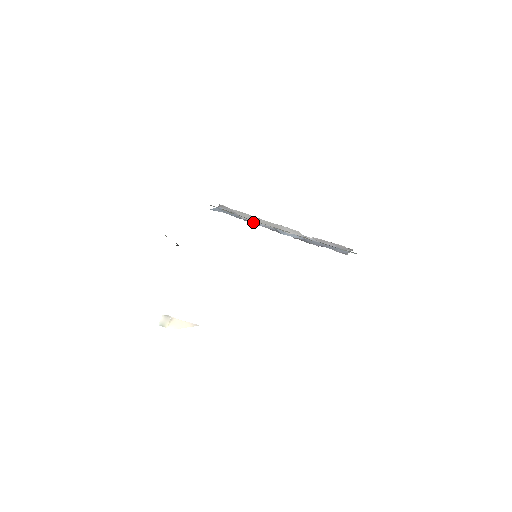
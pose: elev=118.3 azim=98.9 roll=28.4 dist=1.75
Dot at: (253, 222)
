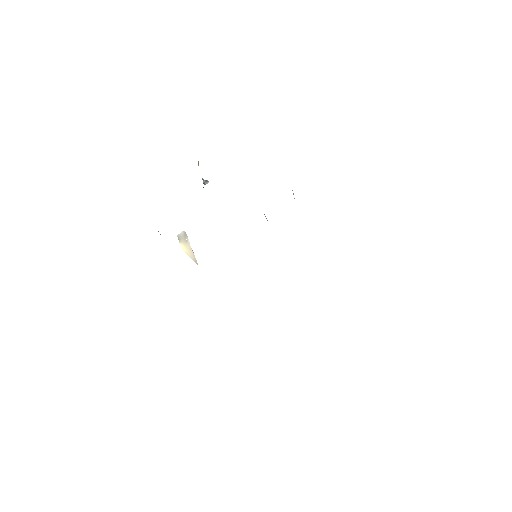
Dot at: occluded
